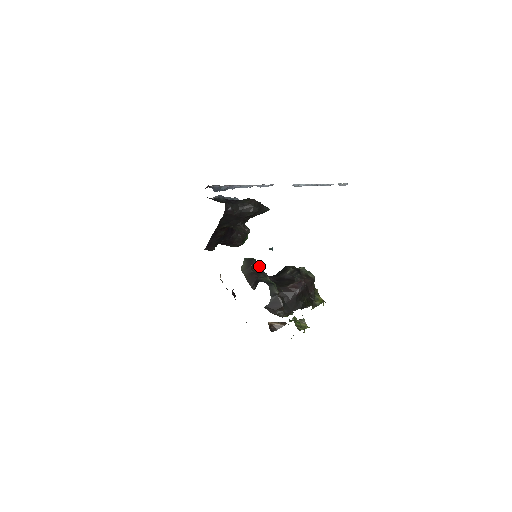
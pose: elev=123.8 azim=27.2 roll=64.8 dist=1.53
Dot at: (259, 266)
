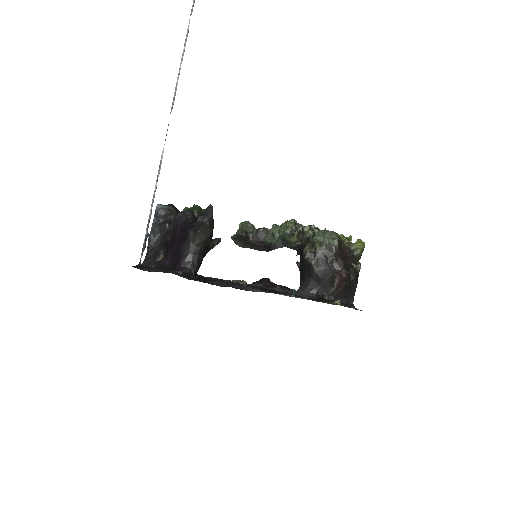
Dot at: (247, 225)
